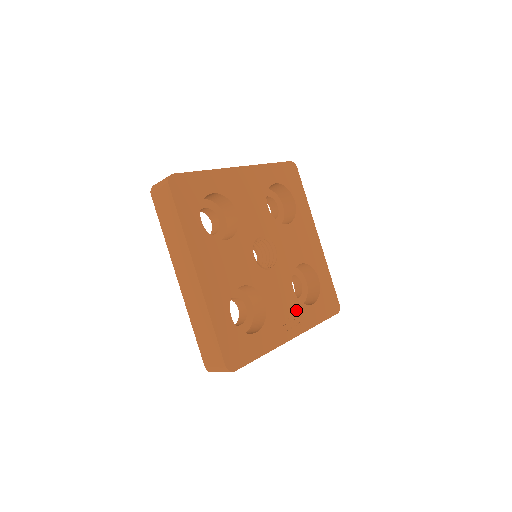
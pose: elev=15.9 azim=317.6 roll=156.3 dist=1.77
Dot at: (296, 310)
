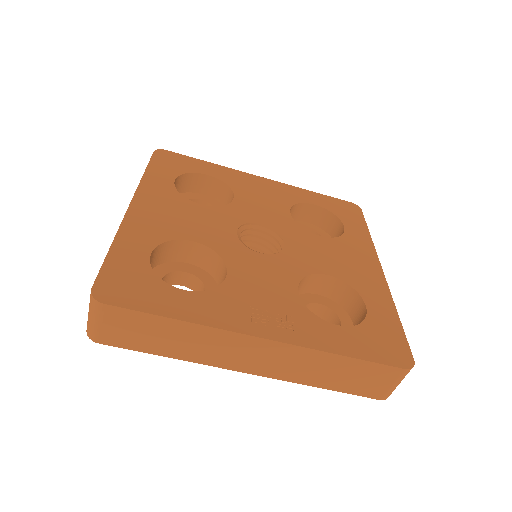
Dot at: (292, 312)
